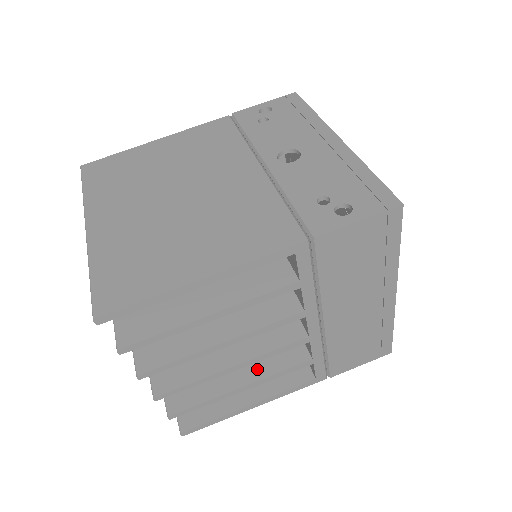
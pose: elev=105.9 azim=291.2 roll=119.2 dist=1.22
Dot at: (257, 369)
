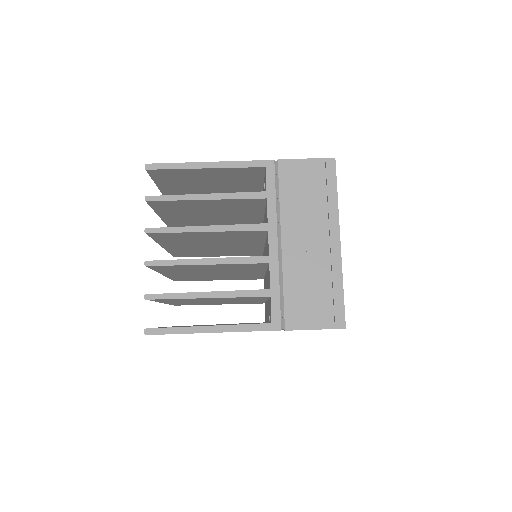
Dot at: occluded
